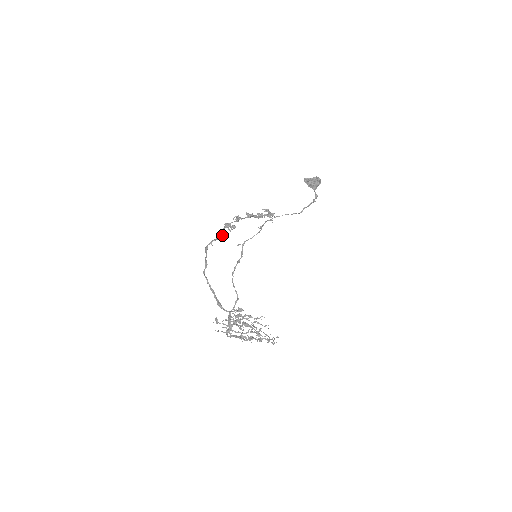
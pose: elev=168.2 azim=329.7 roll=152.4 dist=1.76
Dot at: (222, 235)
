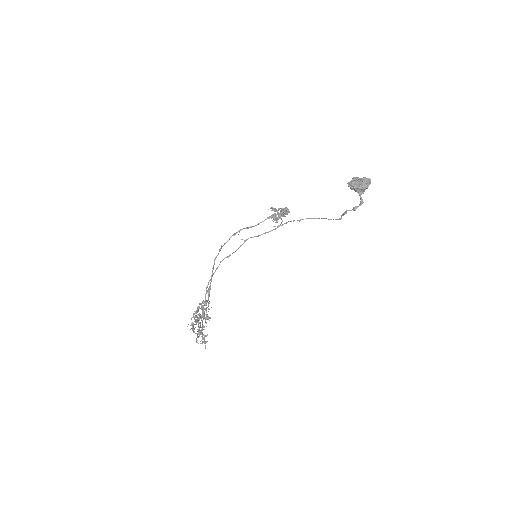
Dot at: occluded
